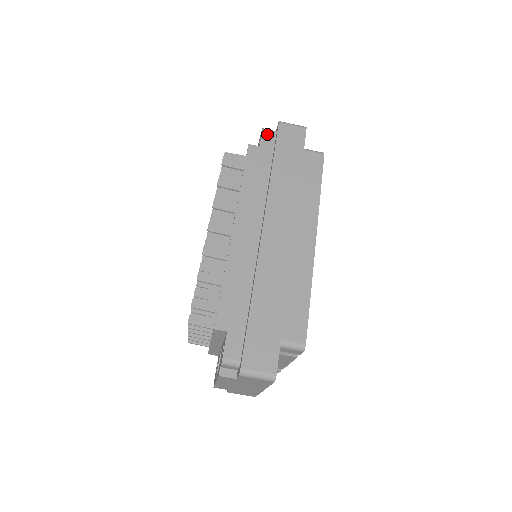
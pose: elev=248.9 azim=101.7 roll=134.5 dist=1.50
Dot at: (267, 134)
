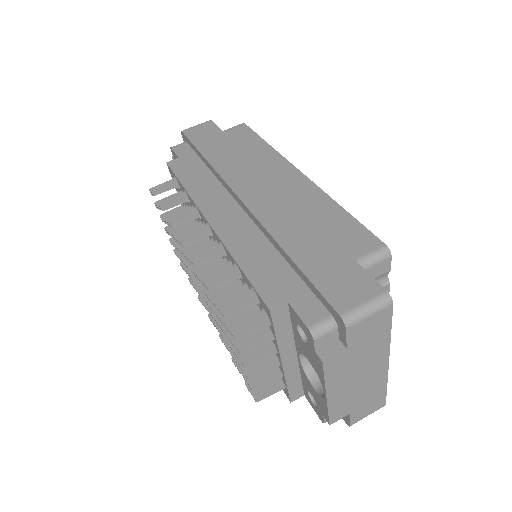
Dot at: (178, 147)
